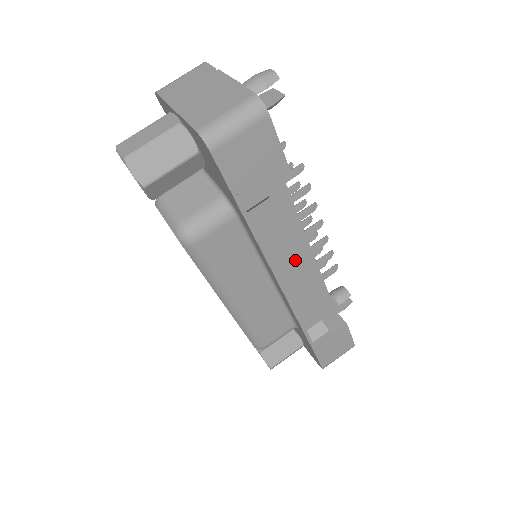
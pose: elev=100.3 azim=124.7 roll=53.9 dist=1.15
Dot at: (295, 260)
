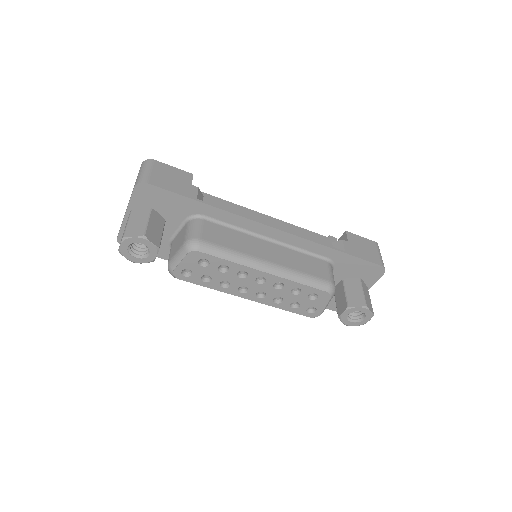
Dot at: occluded
